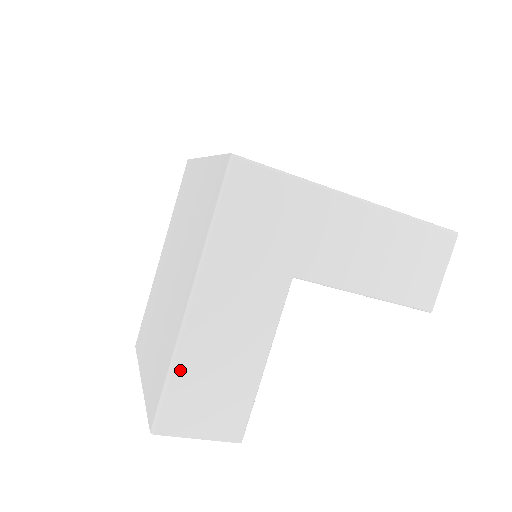
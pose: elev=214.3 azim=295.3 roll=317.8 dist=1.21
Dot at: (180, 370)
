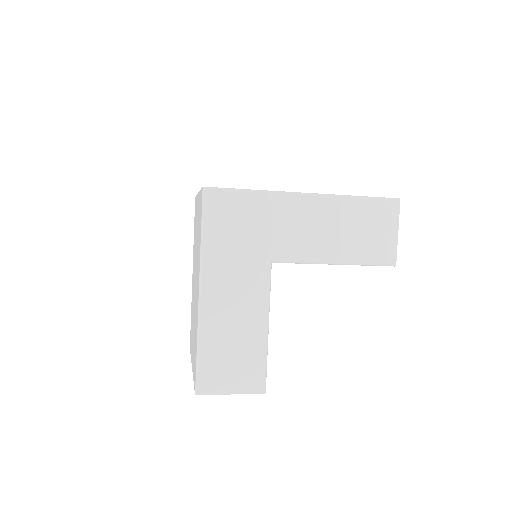
Dot at: (205, 345)
